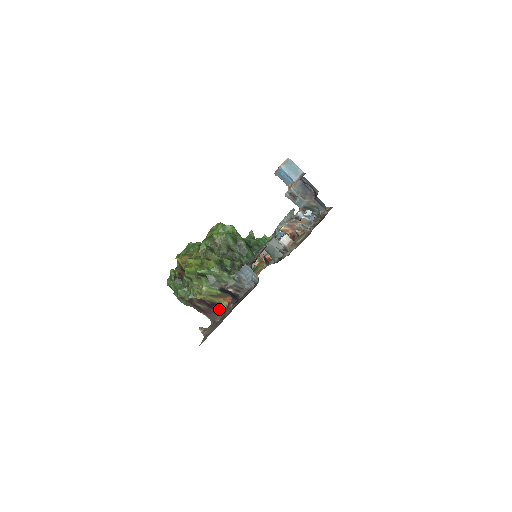
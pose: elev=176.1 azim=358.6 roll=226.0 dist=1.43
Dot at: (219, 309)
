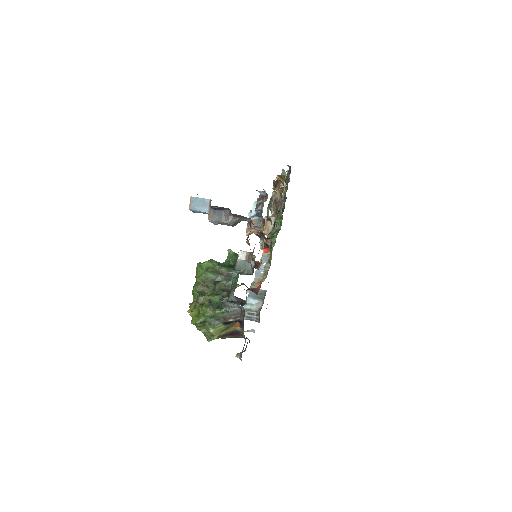
Dot at: (240, 333)
